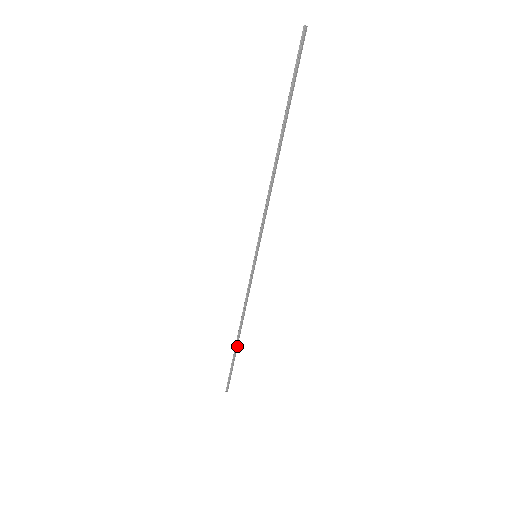
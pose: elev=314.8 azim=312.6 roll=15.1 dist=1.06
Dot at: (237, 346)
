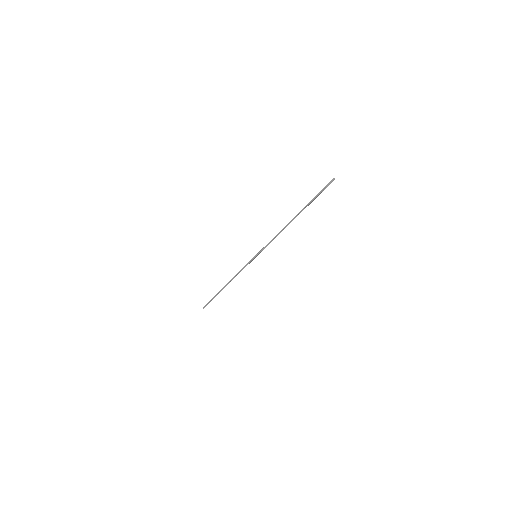
Dot at: occluded
